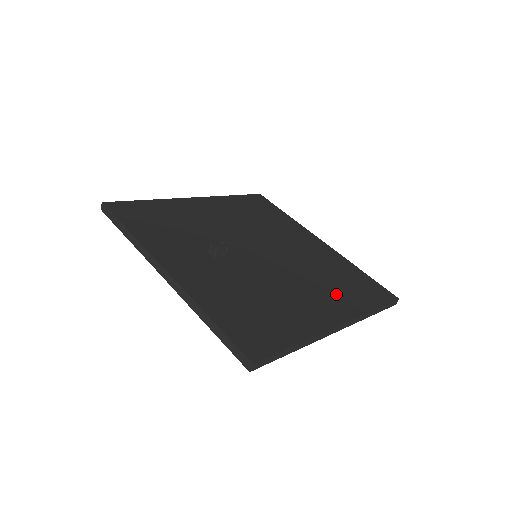
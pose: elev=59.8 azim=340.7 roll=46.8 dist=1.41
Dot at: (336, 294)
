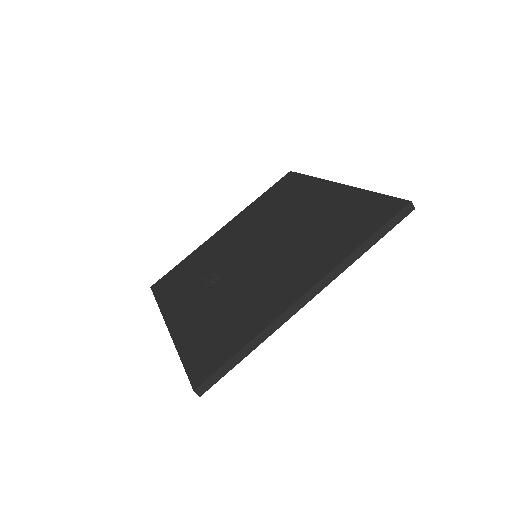
Dot at: (319, 252)
